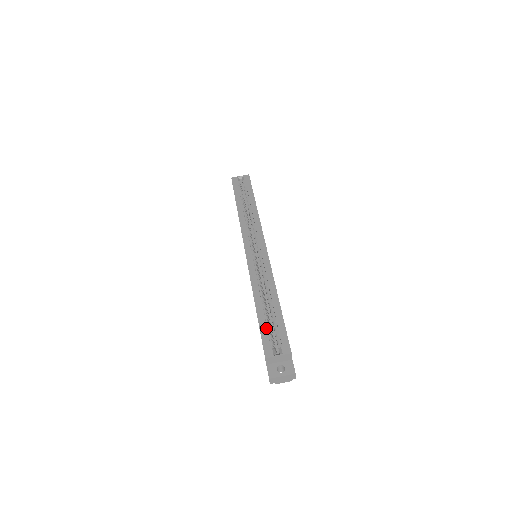
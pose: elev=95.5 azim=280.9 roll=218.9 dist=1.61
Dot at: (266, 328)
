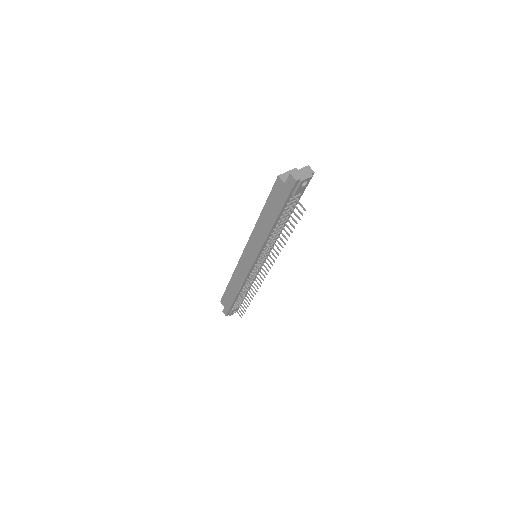
Dot at: occluded
